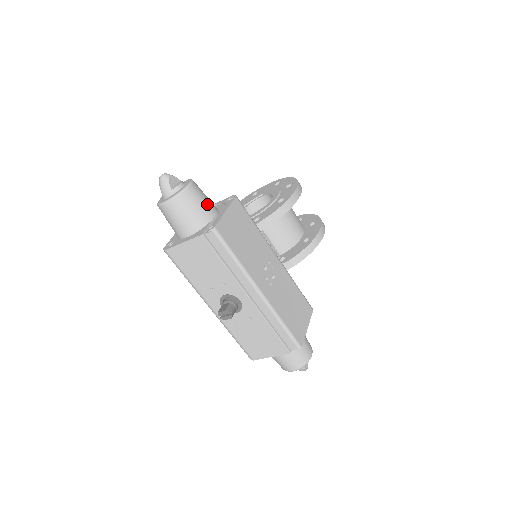
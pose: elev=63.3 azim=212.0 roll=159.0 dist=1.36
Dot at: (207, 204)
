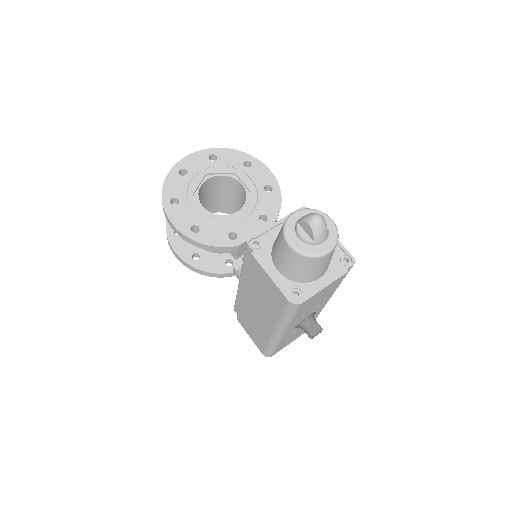
Dot at: occluded
